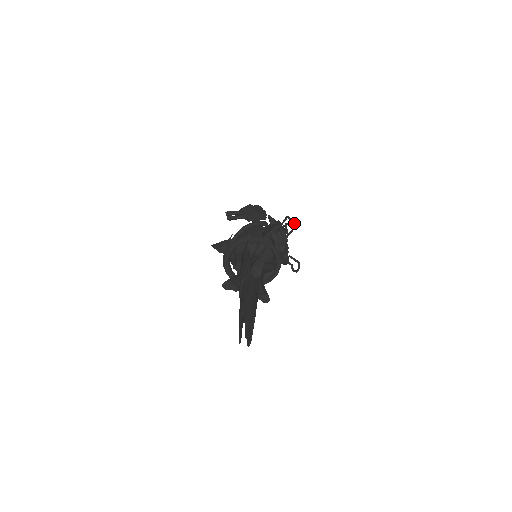
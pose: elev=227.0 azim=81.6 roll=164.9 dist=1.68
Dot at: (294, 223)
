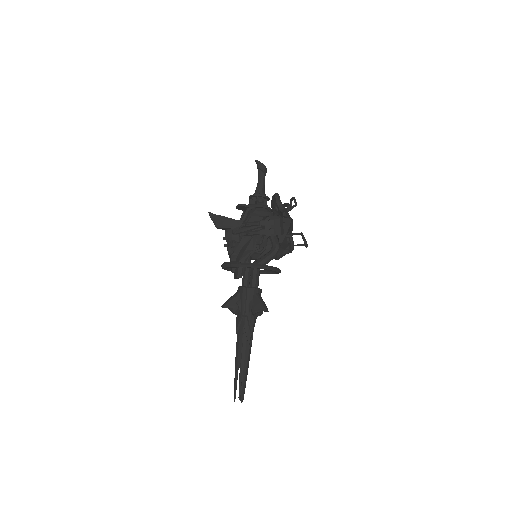
Dot at: occluded
